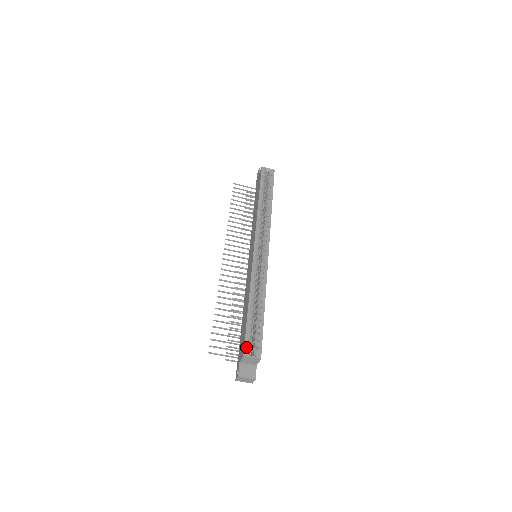
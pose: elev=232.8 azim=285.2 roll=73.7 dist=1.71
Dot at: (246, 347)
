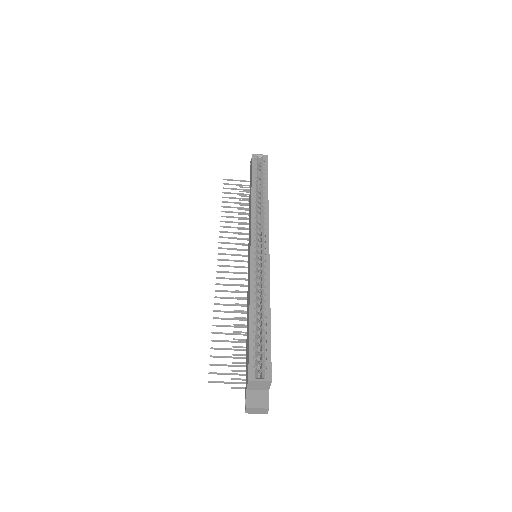
Dot at: (251, 368)
